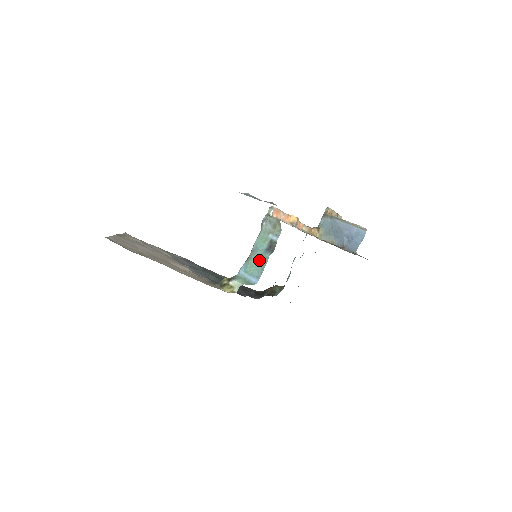
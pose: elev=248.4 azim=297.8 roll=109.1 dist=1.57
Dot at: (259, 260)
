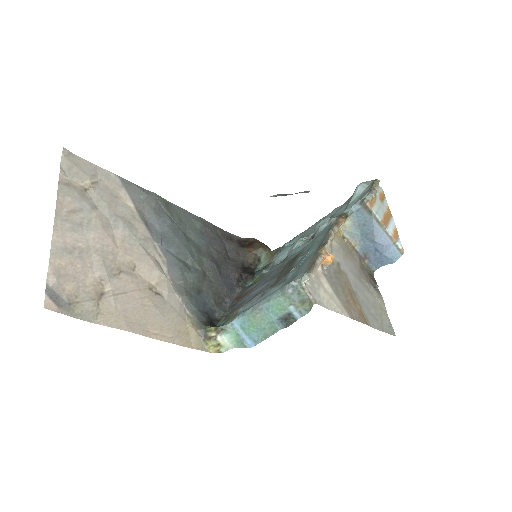
Dot at: (265, 326)
